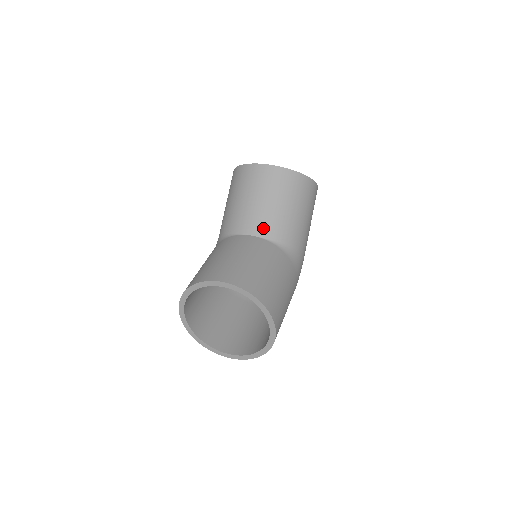
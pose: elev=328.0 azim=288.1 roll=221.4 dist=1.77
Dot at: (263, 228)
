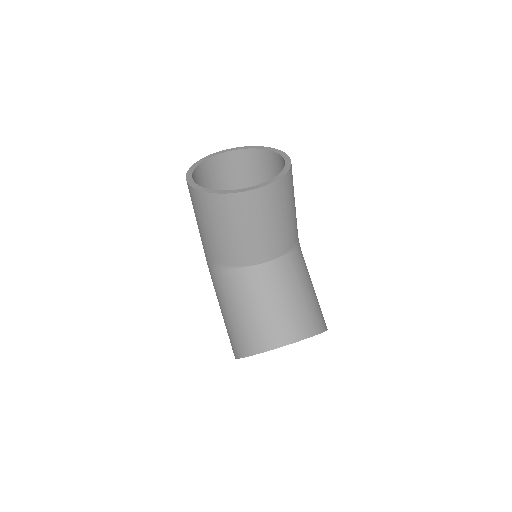
Dot at: (273, 251)
